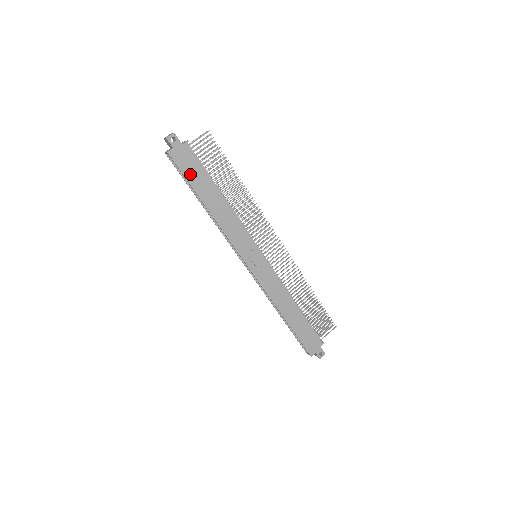
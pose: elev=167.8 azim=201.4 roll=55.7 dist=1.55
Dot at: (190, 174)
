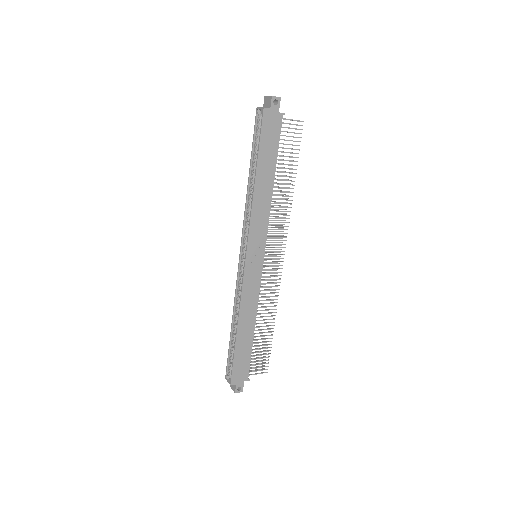
Dot at: (265, 141)
